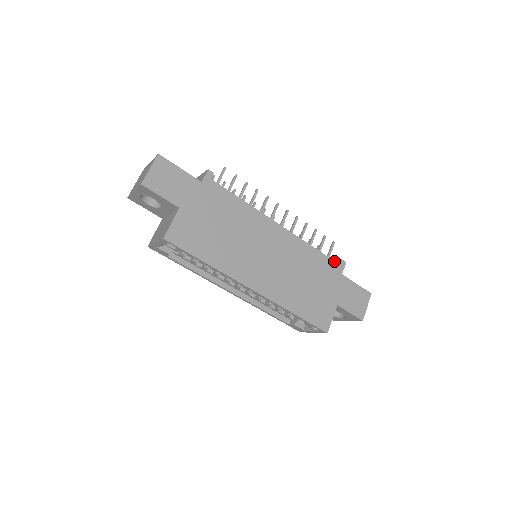
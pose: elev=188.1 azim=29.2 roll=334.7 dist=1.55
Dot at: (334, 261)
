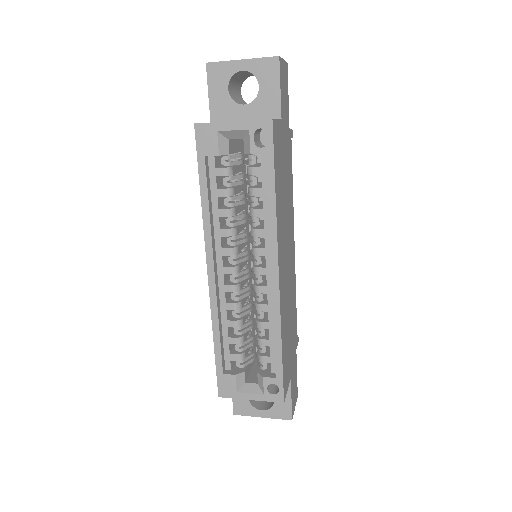
Dot at: occluded
